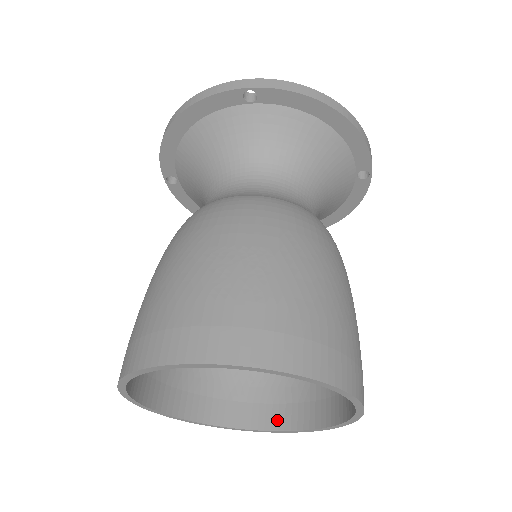
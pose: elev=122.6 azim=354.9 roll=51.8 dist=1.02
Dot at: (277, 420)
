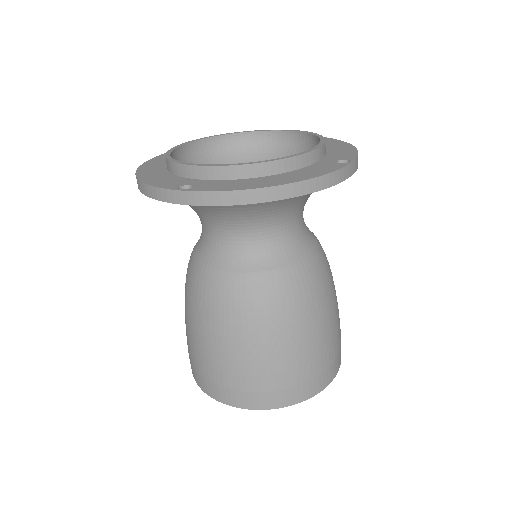
Dot at: occluded
